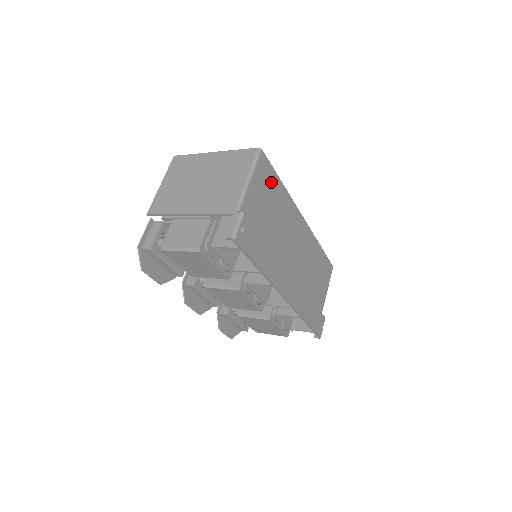
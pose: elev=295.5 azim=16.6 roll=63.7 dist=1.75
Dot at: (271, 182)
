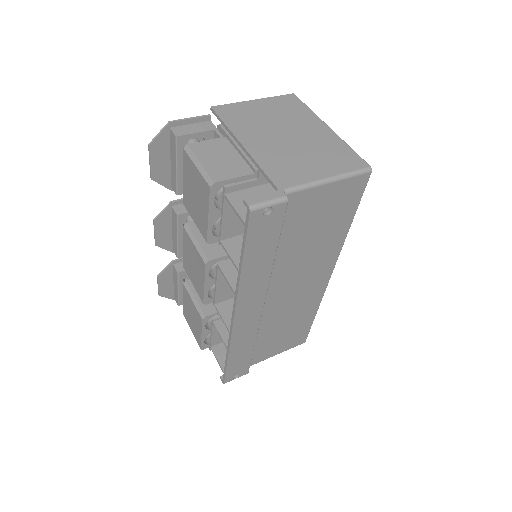
Dot at: (344, 209)
